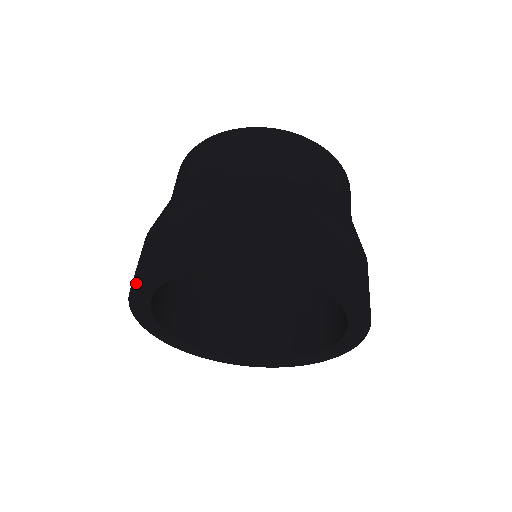
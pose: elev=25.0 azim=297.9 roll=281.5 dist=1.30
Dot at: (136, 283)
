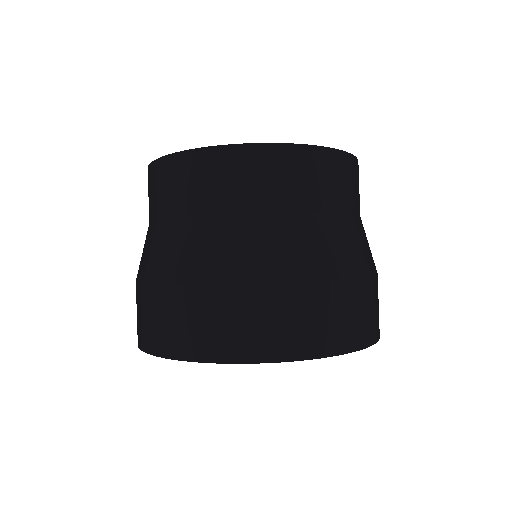
Dot at: (173, 359)
